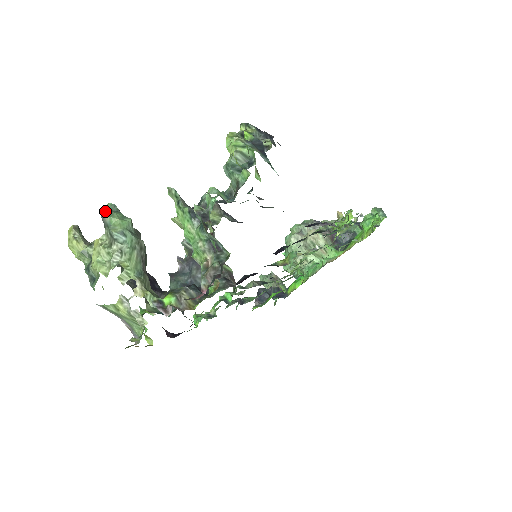
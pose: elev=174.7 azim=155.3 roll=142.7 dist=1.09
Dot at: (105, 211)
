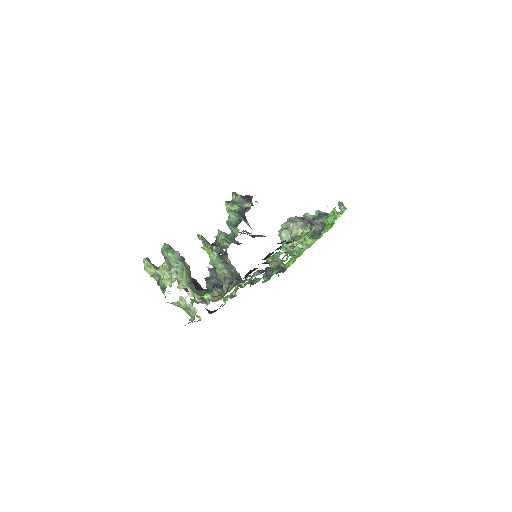
Dot at: (163, 249)
